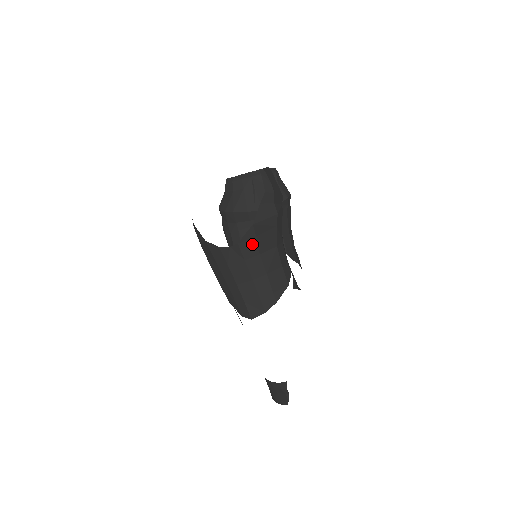
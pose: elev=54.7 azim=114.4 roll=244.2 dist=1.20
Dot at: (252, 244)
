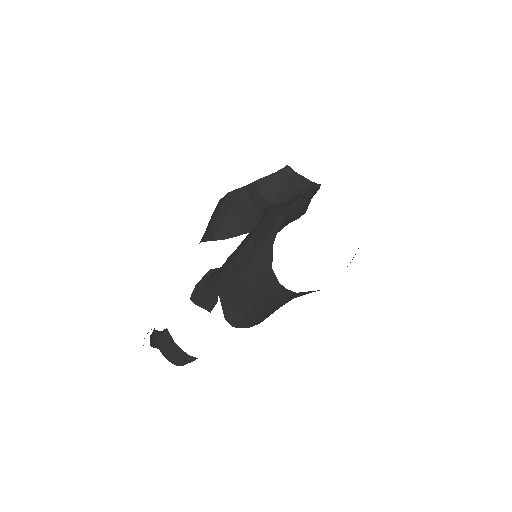
Dot at: (301, 294)
